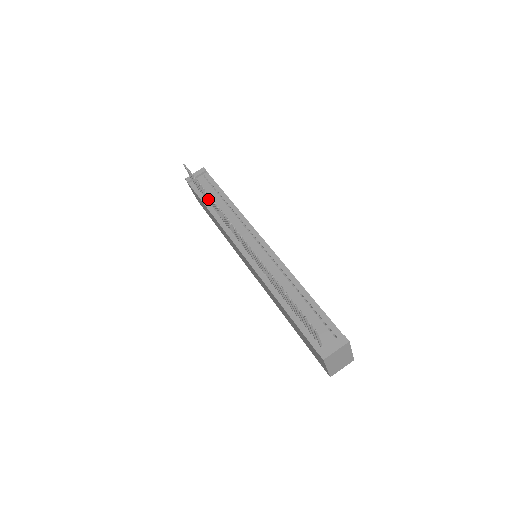
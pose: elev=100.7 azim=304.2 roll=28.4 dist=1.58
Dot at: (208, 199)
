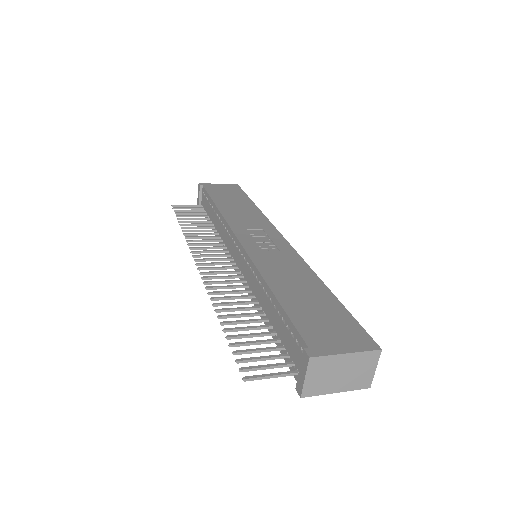
Dot at: occluded
